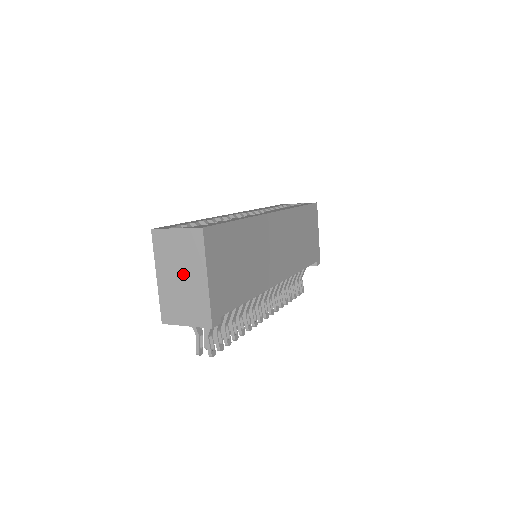
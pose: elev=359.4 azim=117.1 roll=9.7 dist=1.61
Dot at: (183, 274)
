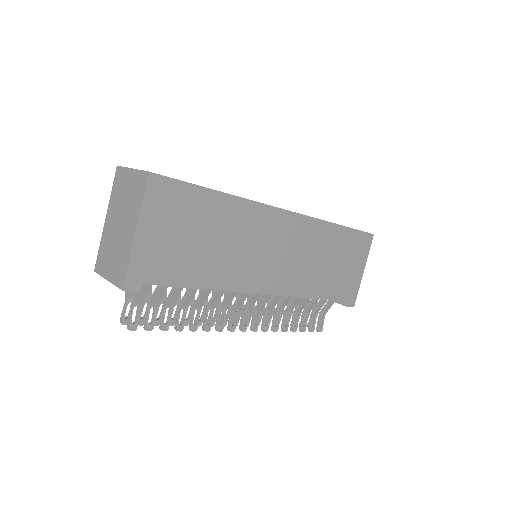
Dot at: (122, 221)
